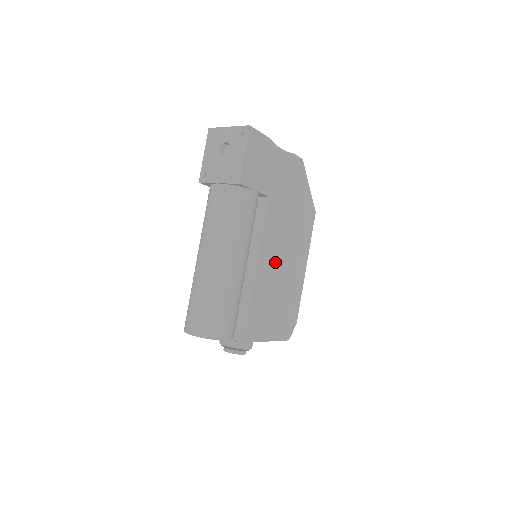
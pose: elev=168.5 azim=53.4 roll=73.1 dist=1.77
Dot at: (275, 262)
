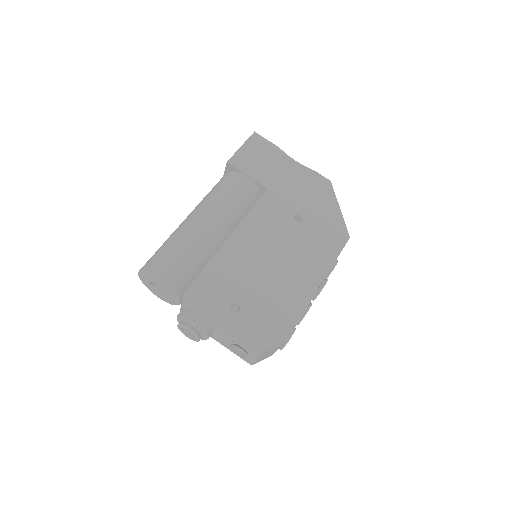
Dot at: (261, 248)
